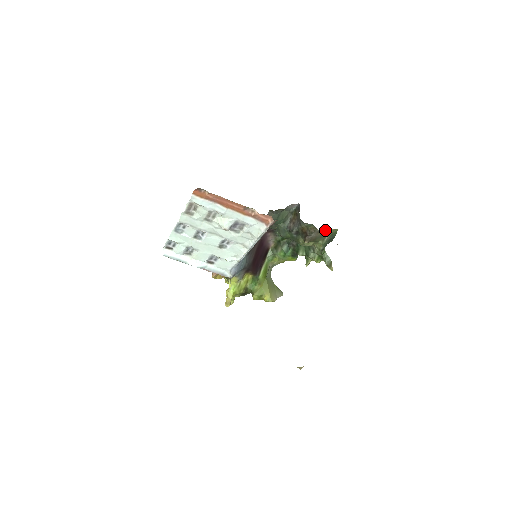
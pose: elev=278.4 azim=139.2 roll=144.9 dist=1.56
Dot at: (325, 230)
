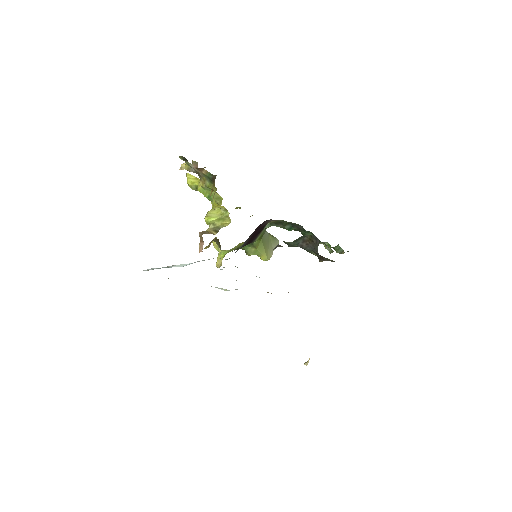
Dot at: occluded
